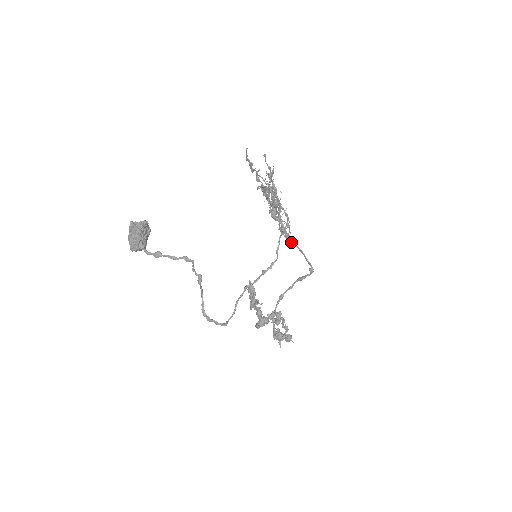
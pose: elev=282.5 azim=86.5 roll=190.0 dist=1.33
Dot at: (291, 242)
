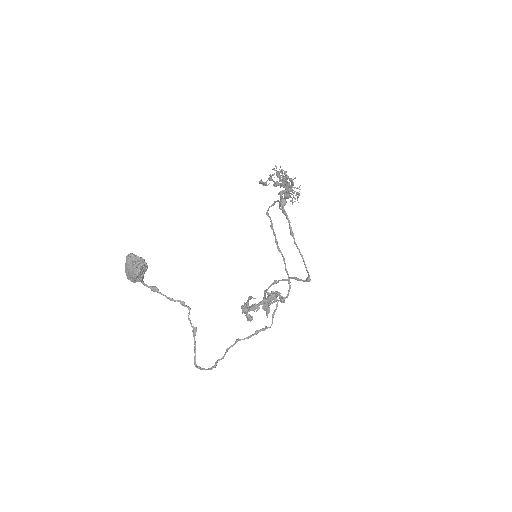
Dot at: (295, 244)
